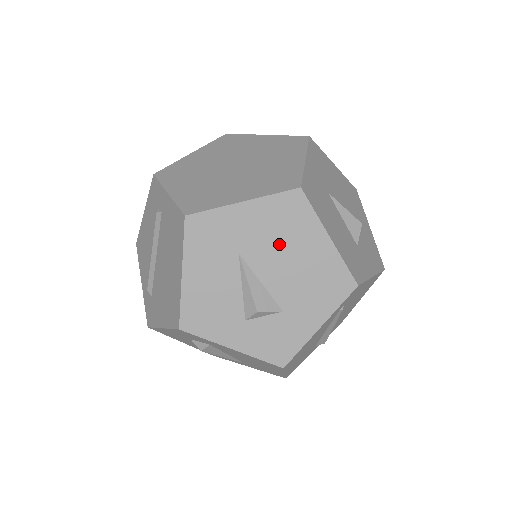
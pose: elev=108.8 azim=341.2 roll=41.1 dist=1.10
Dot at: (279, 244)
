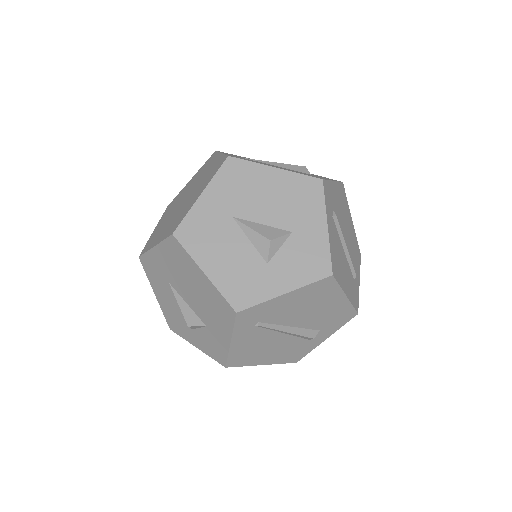
Dot at: (182, 277)
